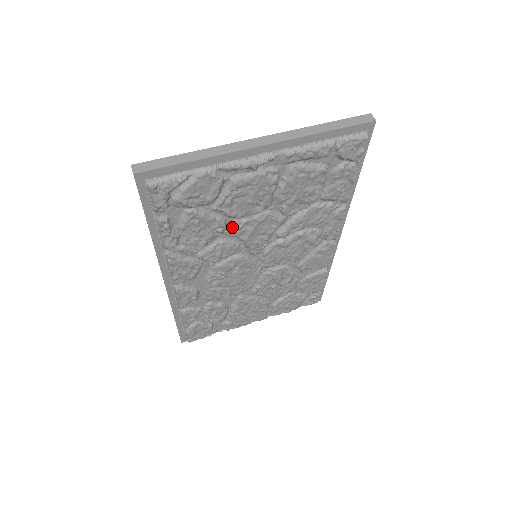
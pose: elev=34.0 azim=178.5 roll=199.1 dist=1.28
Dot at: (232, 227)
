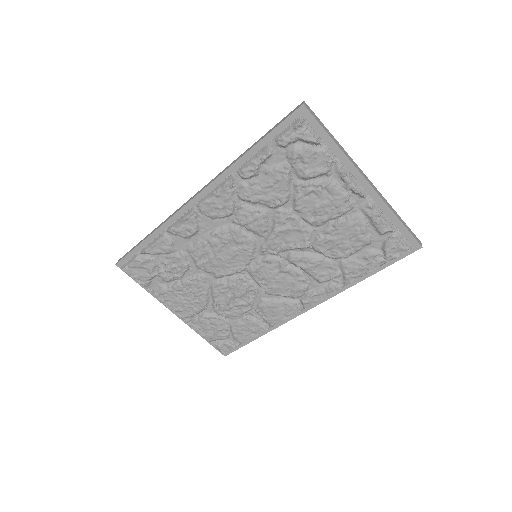
Dot at: (284, 211)
